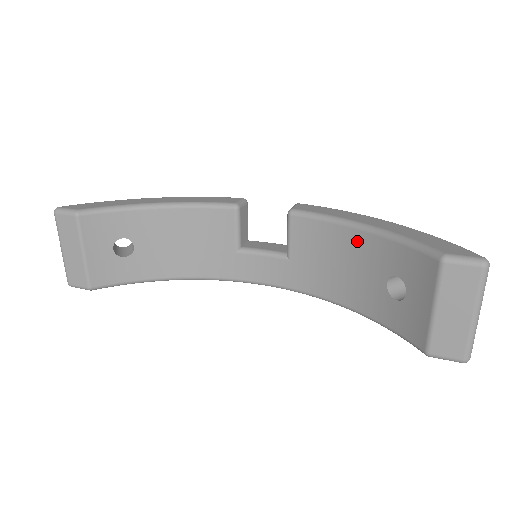
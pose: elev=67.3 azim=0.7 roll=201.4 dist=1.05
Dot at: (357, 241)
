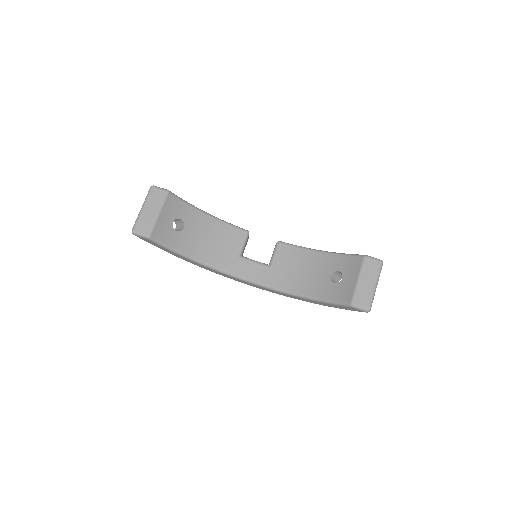
Dot at: (316, 257)
